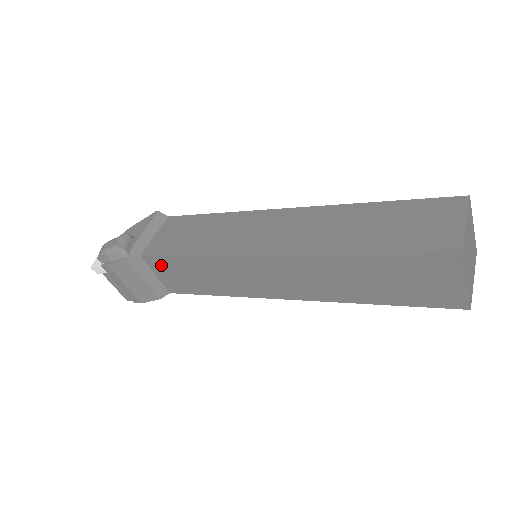
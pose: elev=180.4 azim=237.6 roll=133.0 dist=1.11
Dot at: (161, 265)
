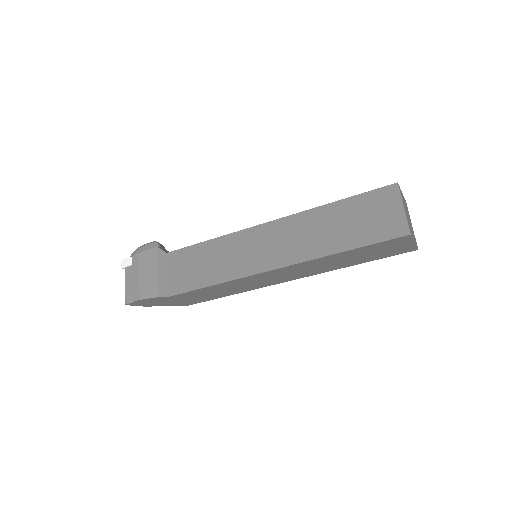
Dot at: (179, 259)
